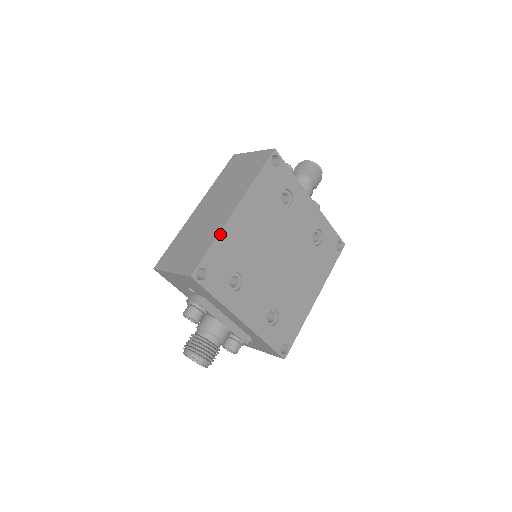
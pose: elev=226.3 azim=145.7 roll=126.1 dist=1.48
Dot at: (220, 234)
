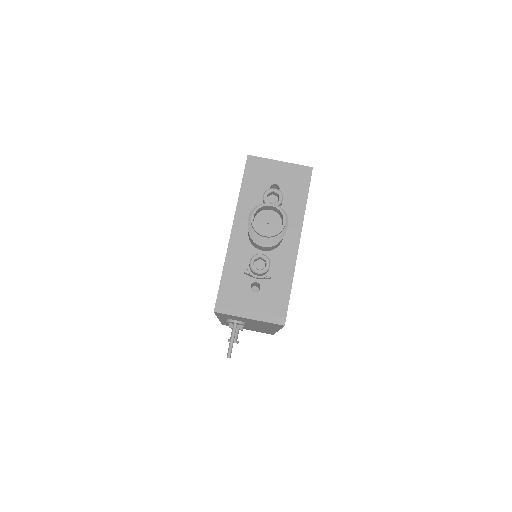
Dot at: occluded
